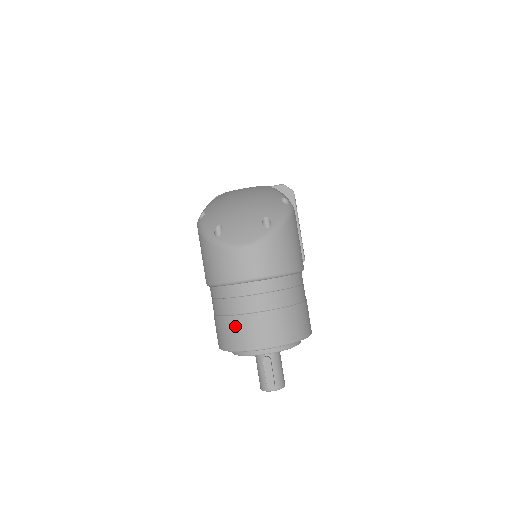
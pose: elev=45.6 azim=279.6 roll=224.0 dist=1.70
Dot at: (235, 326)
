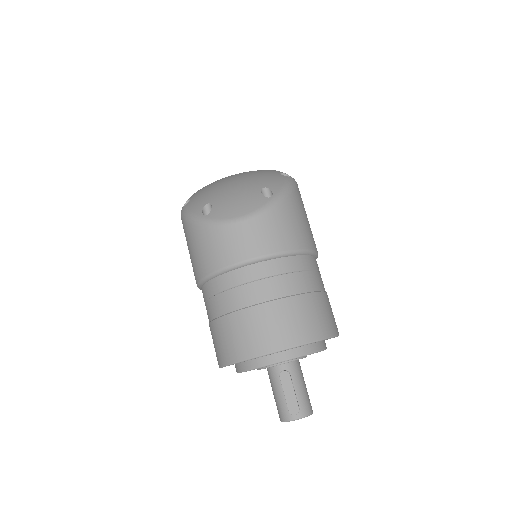
Dot at: (239, 325)
